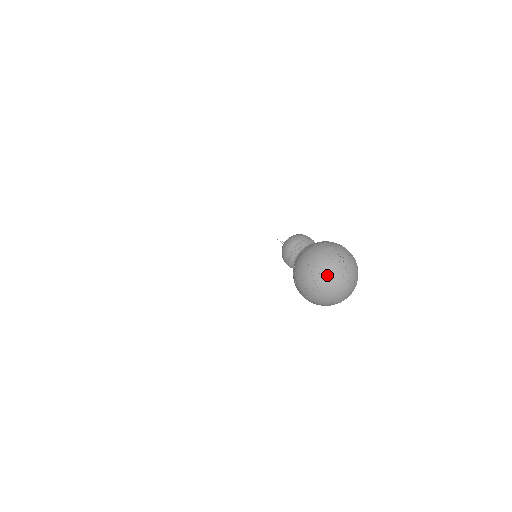
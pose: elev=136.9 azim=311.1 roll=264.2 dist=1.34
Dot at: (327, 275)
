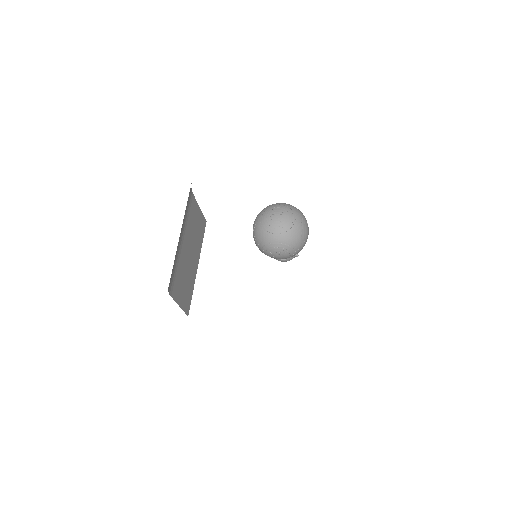
Dot at: occluded
